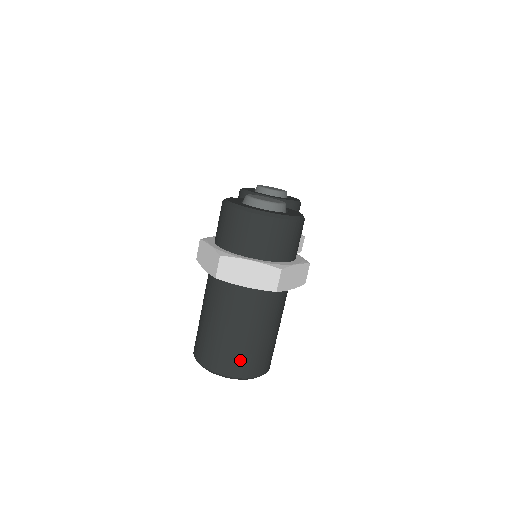
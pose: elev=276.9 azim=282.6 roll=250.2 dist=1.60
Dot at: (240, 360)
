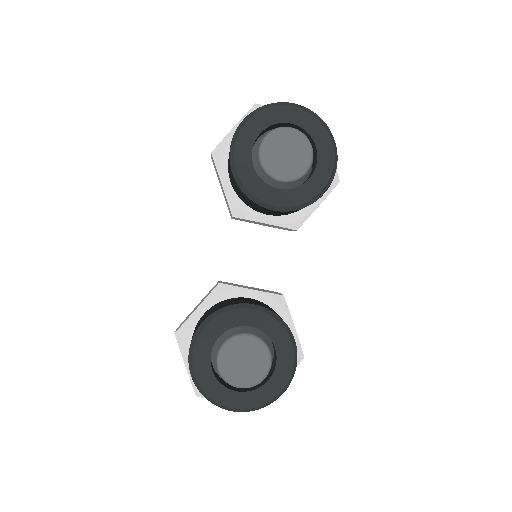
Dot at: occluded
